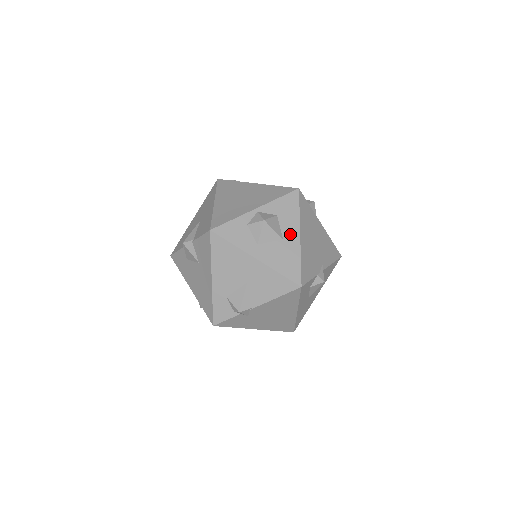
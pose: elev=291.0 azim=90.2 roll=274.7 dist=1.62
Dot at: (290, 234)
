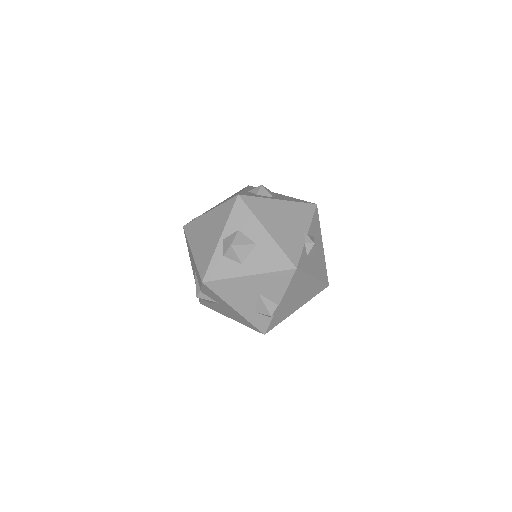
Dot at: (258, 236)
